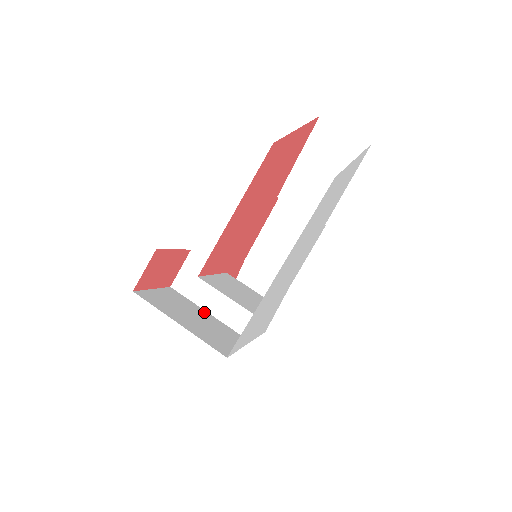
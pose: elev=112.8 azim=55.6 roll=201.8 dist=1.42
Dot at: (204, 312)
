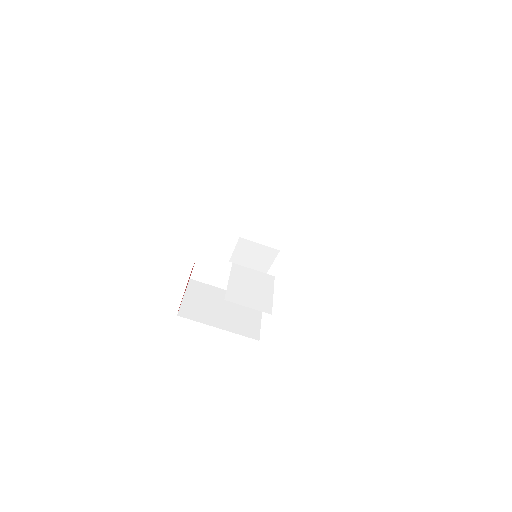
Dot at: (223, 292)
